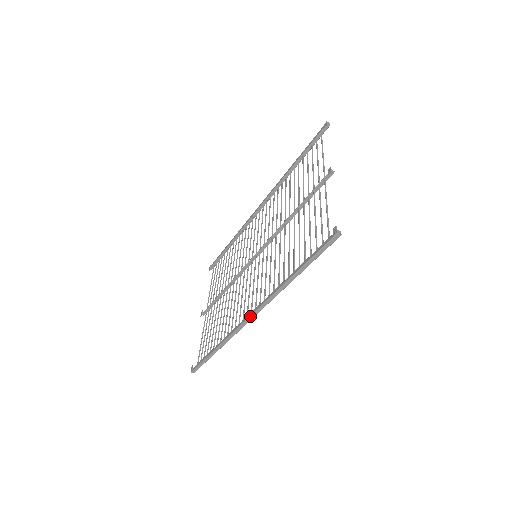
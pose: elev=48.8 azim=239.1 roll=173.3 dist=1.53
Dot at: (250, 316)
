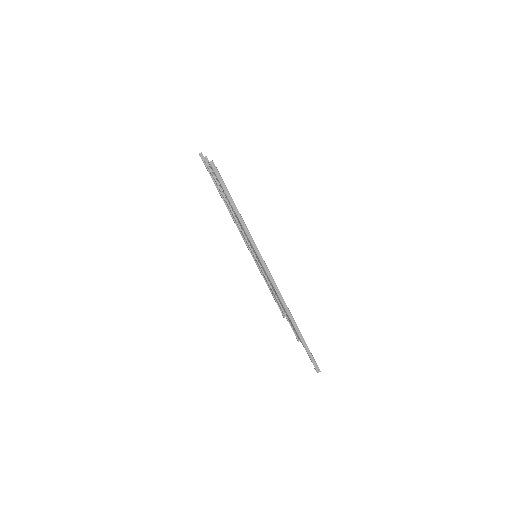
Dot at: (268, 276)
